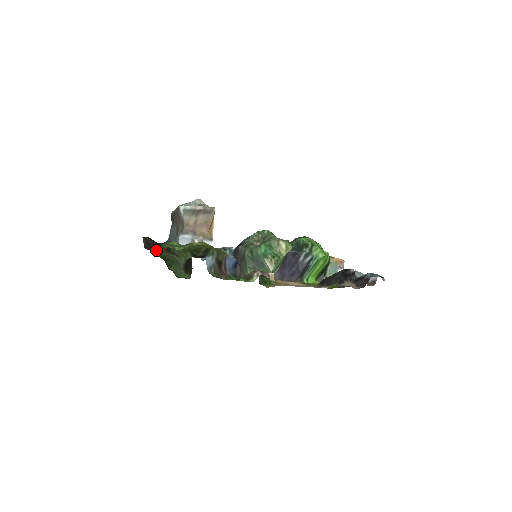
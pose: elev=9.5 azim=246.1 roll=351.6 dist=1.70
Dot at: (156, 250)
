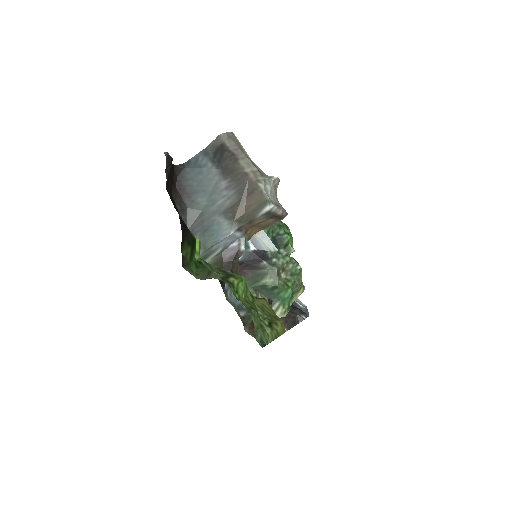
Dot at: occluded
